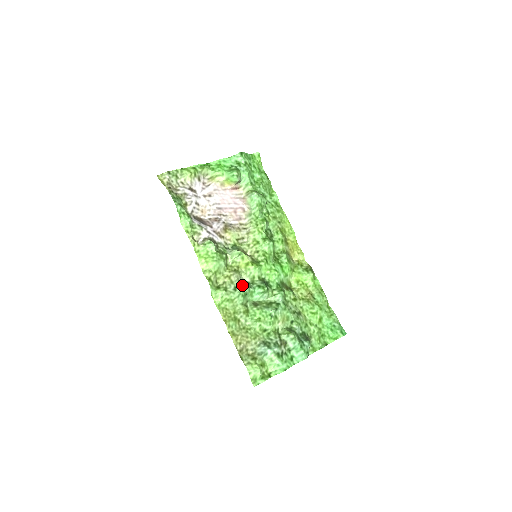
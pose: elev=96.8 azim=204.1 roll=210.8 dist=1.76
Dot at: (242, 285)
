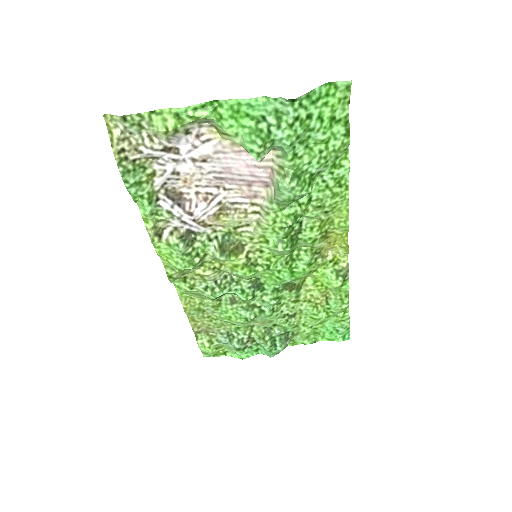
Dot at: (217, 287)
